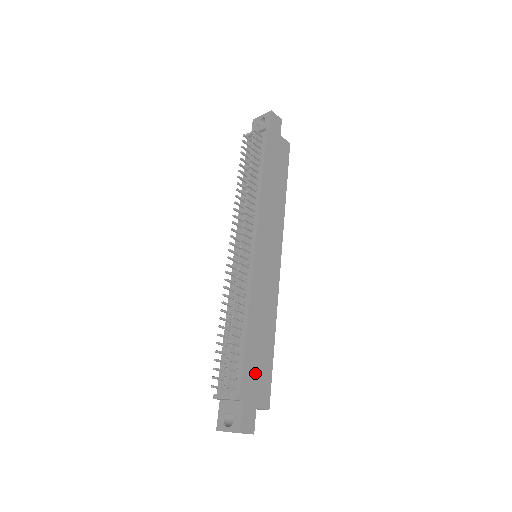
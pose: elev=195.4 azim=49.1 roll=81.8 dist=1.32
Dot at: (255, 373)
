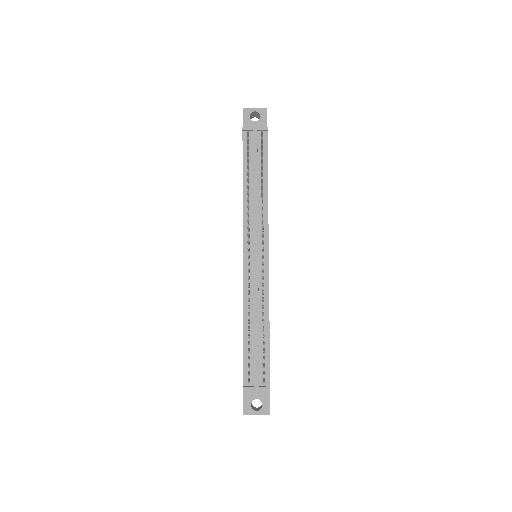
Dot at: occluded
